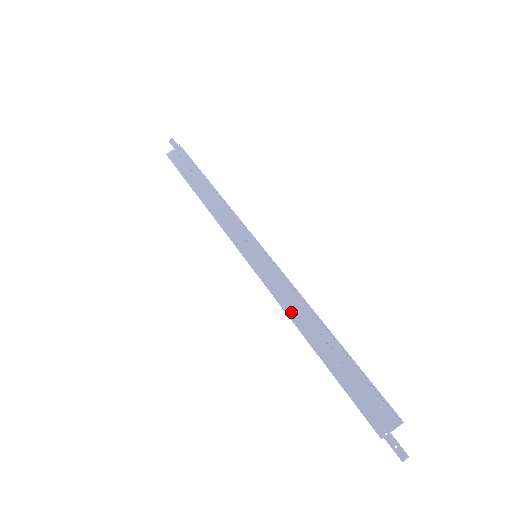
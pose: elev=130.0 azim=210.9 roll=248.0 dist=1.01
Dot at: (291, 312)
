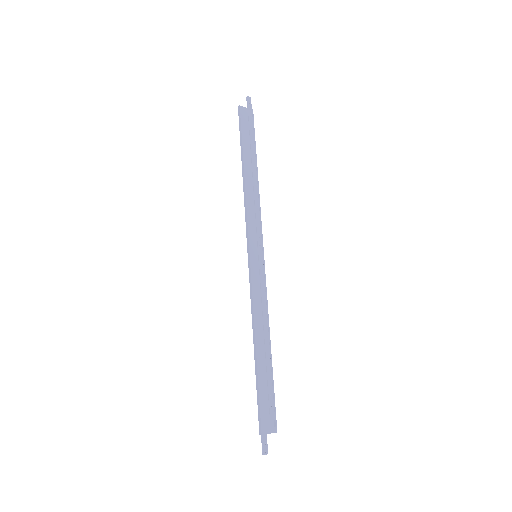
Dot at: (257, 317)
